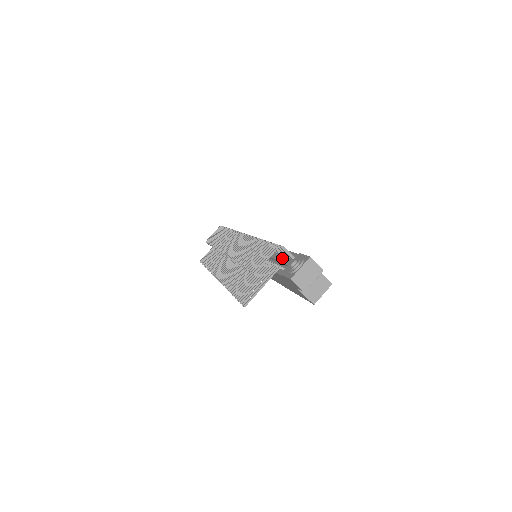
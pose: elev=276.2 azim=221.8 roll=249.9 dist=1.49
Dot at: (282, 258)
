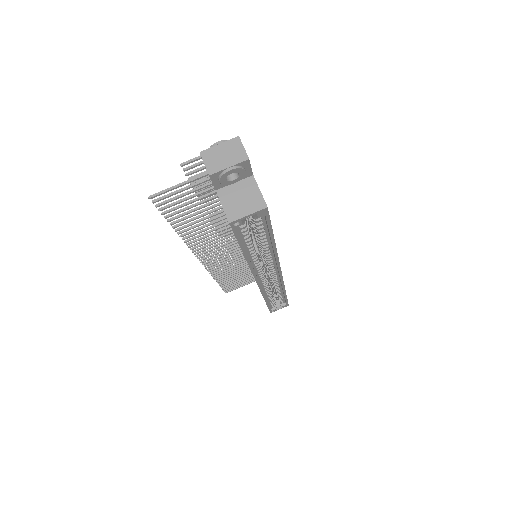
Dot at: occluded
